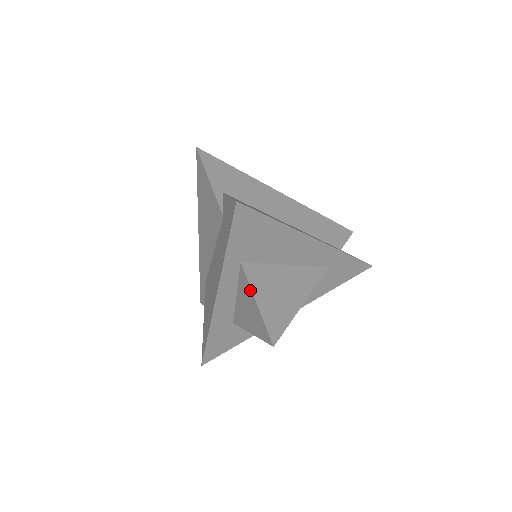
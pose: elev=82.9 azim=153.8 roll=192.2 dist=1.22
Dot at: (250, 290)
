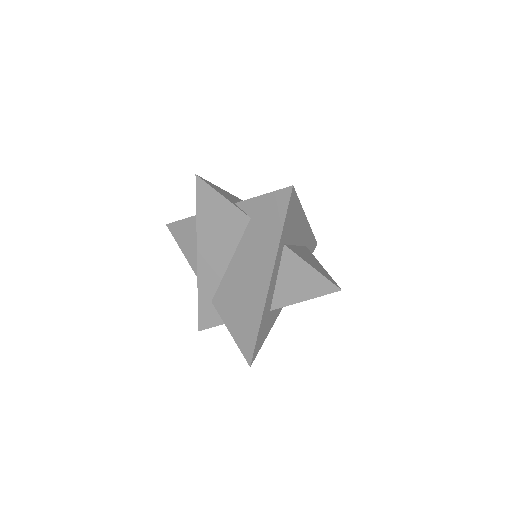
Dot at: (301, 261)
